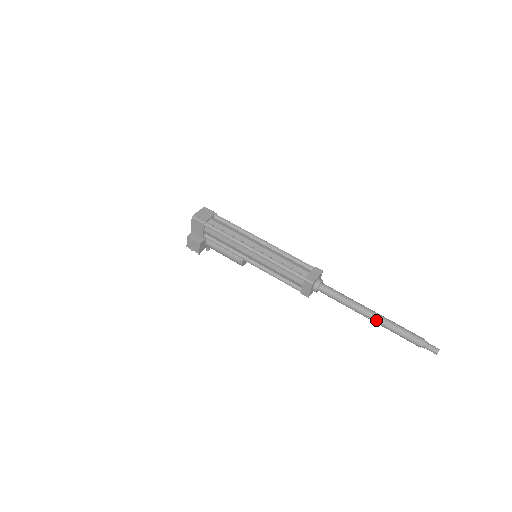
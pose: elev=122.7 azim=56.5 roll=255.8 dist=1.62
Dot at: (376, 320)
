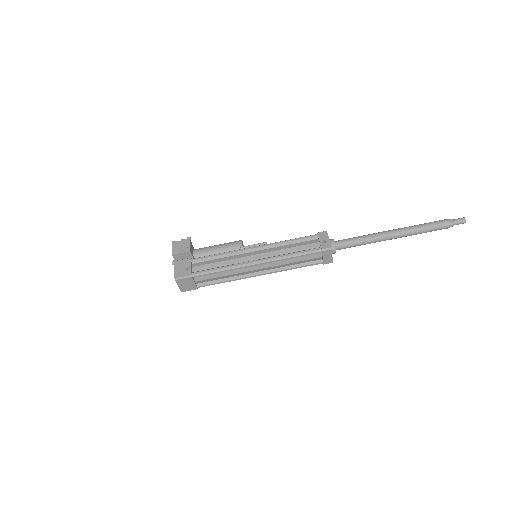
Dot at: (400, 237)
